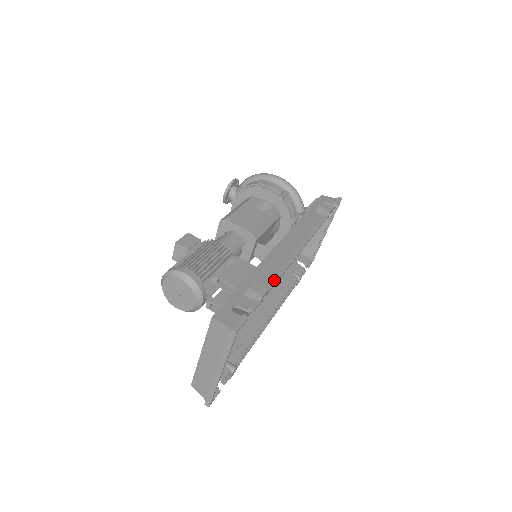
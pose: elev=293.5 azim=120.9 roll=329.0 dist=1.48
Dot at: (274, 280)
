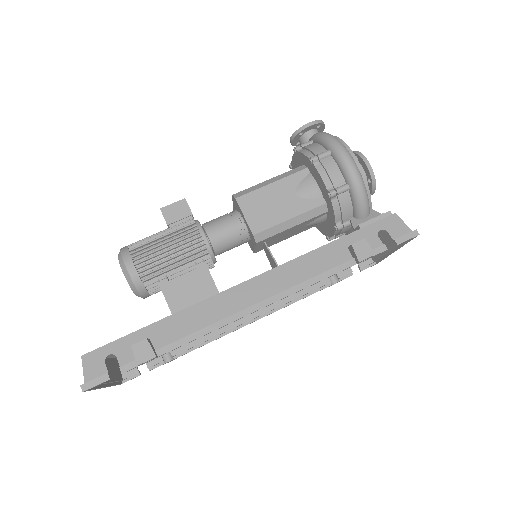
Dot at: (181, 342)
